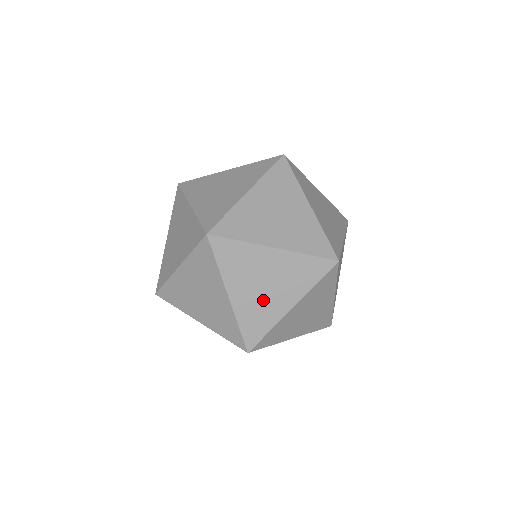
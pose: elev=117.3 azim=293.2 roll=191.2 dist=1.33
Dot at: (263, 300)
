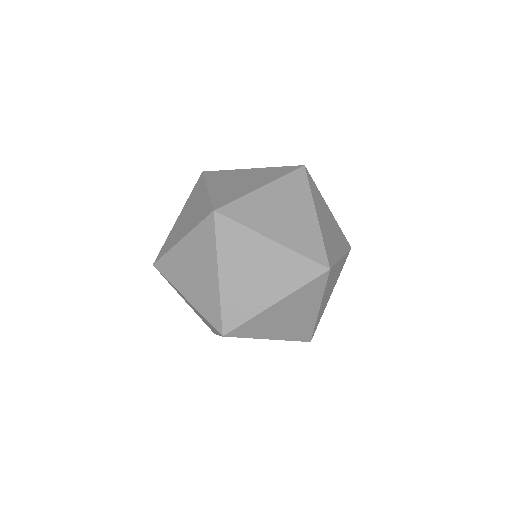
Dot at: (250, 288)
